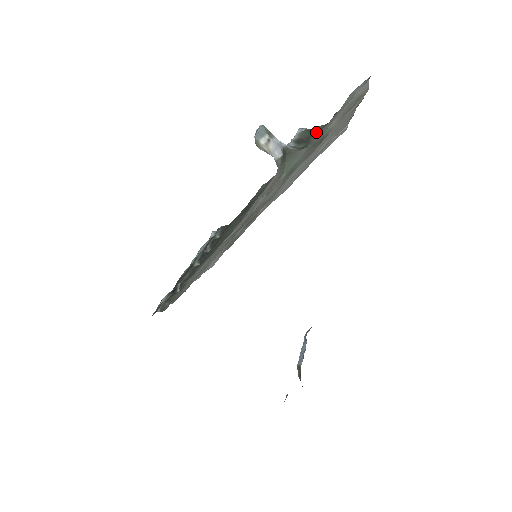
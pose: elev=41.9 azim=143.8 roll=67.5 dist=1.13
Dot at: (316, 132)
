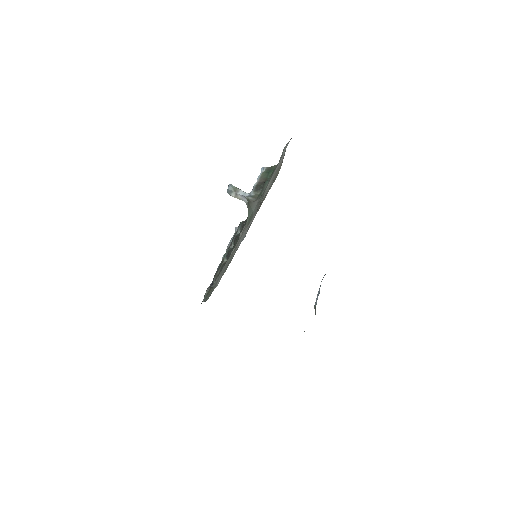
Dot at: (271, 174)
